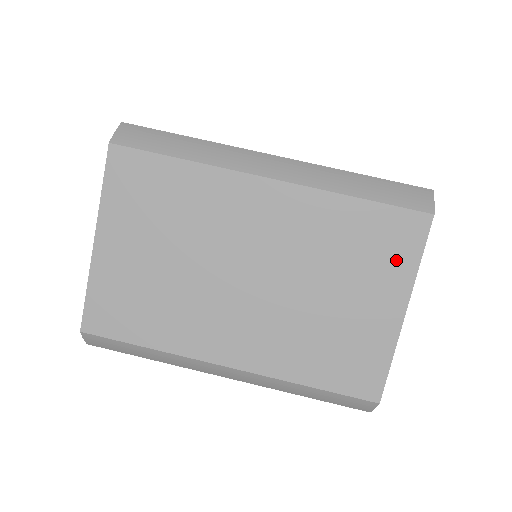
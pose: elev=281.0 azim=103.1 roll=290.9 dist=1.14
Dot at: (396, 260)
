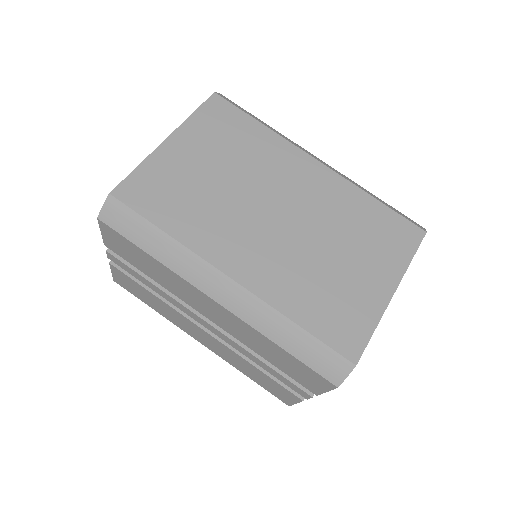
Dot at: (394, 251)
